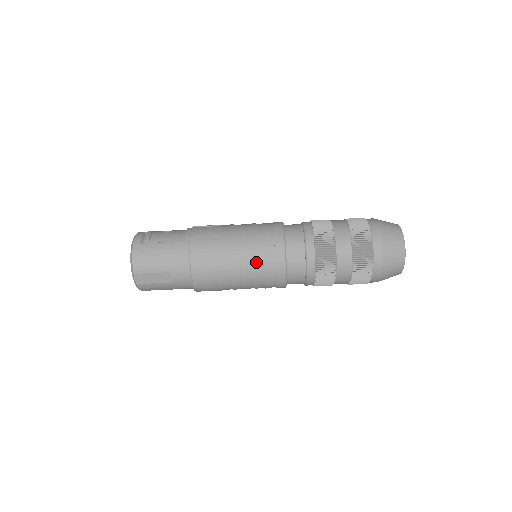
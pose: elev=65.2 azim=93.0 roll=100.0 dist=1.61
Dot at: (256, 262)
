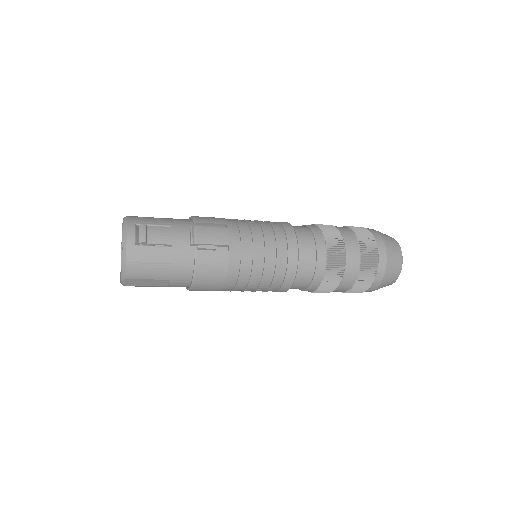
Dot at: (265, 278)
